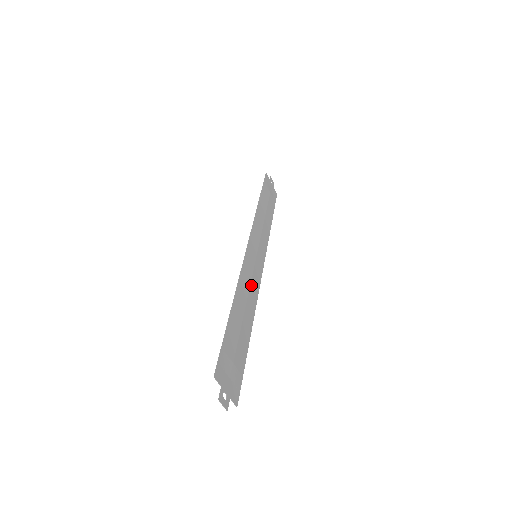
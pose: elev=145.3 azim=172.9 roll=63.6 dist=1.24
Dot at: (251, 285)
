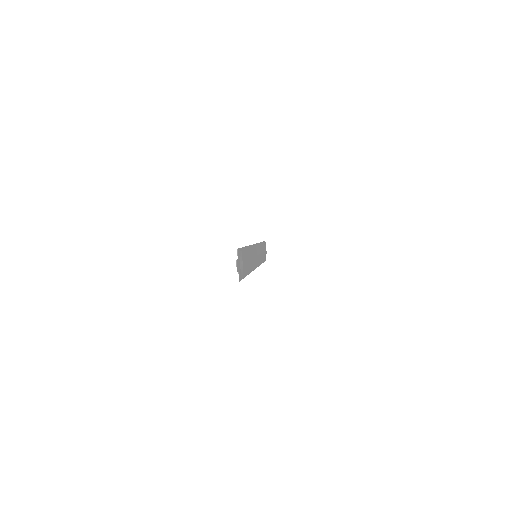
Dot at: occluded
